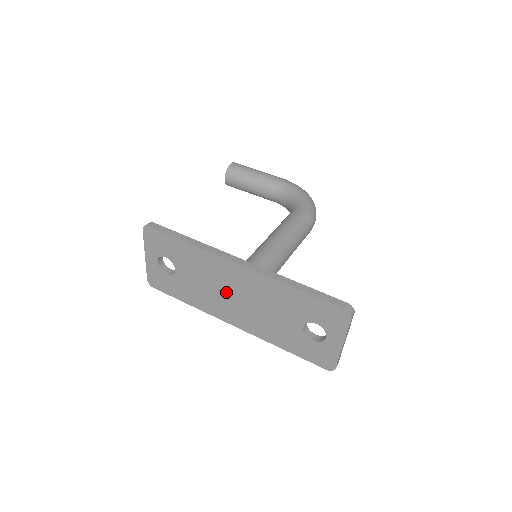
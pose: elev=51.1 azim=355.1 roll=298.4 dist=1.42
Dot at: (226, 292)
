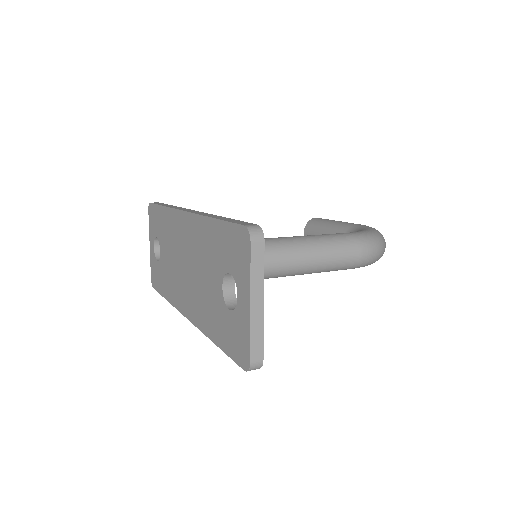
Dot at: (181, 262)
